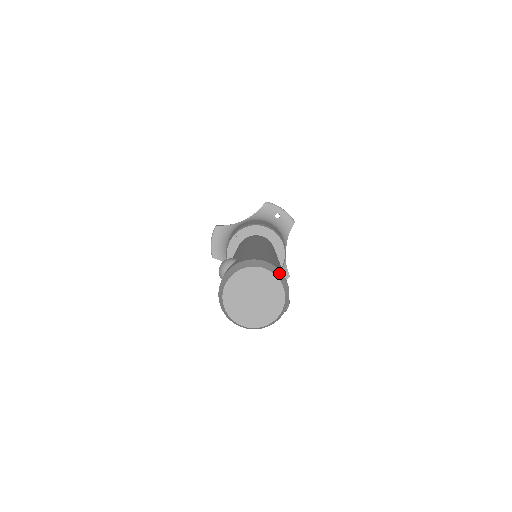
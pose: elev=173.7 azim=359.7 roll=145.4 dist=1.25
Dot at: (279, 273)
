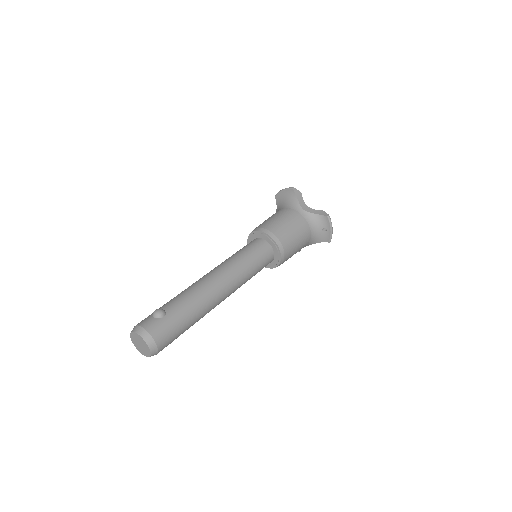
Dot at: (155, 351)
